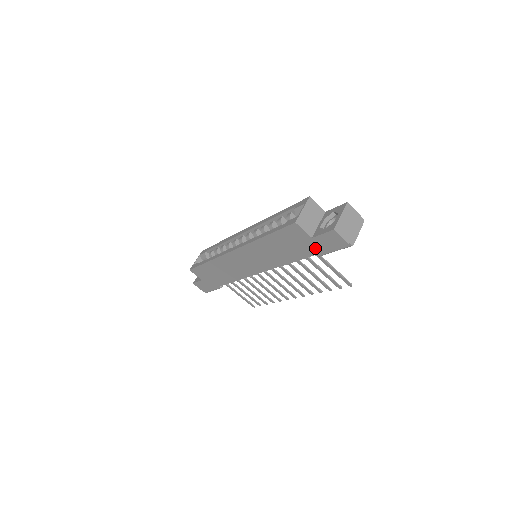
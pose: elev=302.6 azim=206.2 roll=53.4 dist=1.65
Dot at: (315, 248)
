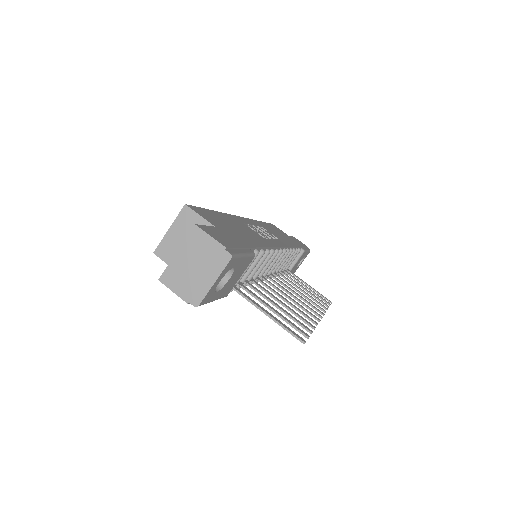
Dot at: occluded
